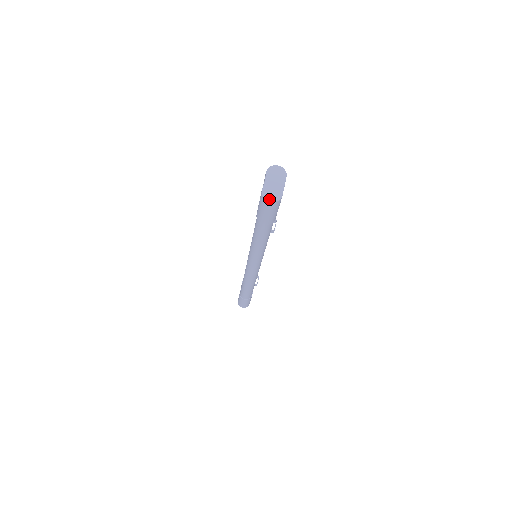
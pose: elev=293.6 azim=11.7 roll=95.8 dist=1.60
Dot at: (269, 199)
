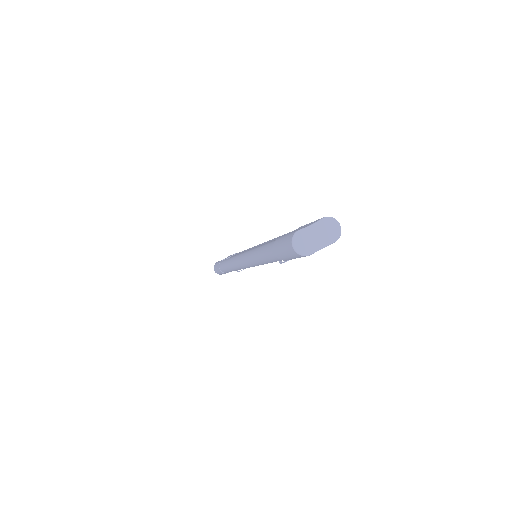
Dot at: (295, 245)
